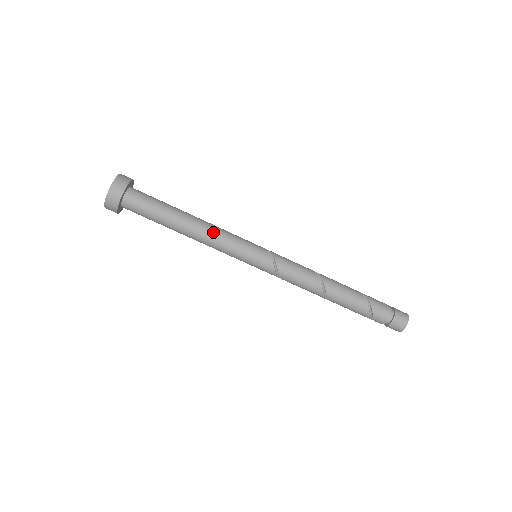
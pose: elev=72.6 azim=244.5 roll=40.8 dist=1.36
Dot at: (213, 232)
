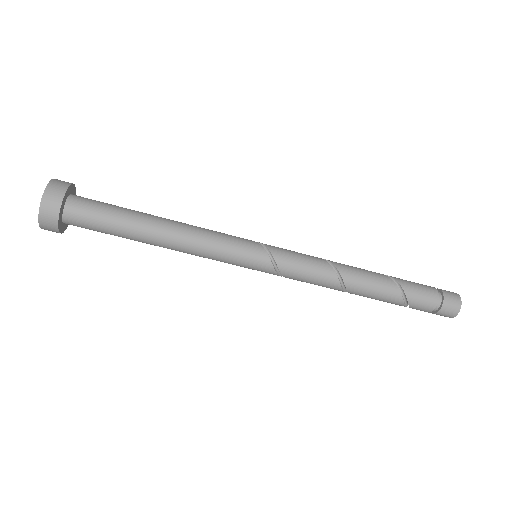
Dot at: (191, 248)
